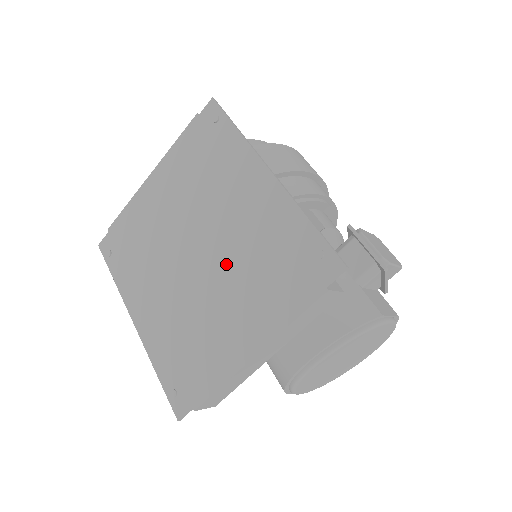
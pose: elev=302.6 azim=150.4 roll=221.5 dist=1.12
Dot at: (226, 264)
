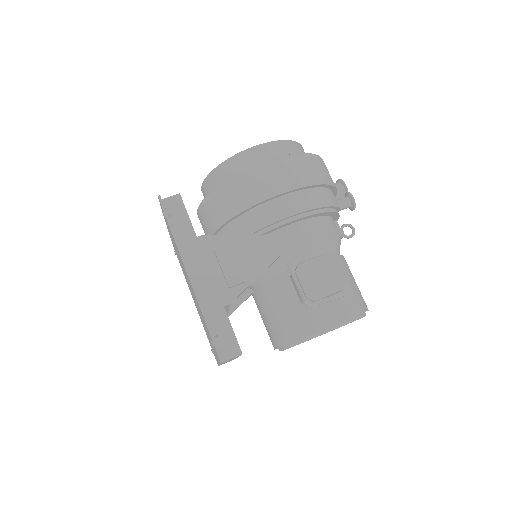
Dot at: occluded
